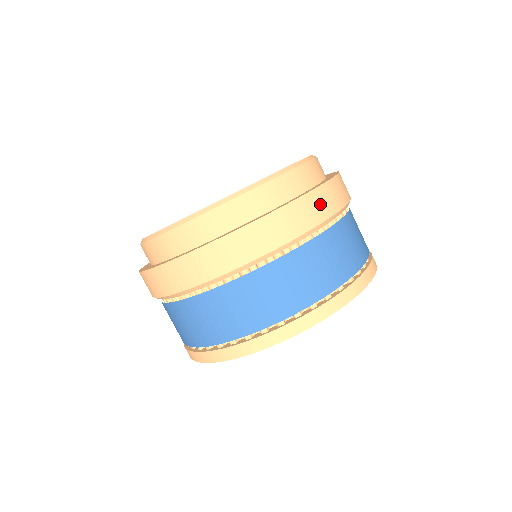
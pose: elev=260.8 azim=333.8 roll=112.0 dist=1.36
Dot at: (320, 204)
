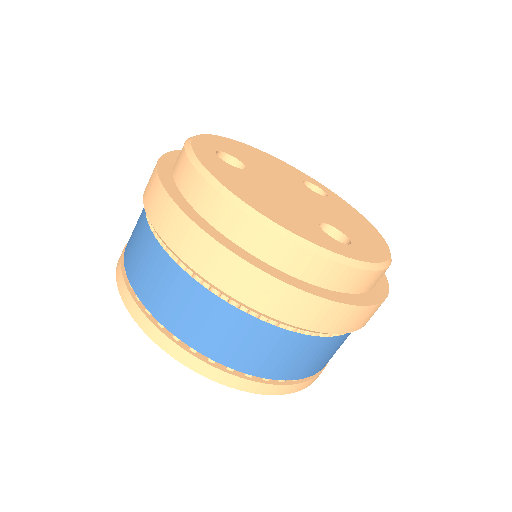
Dot at: (371, 315)
